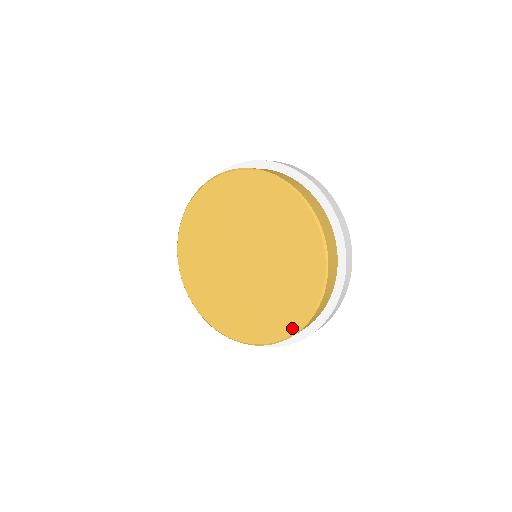
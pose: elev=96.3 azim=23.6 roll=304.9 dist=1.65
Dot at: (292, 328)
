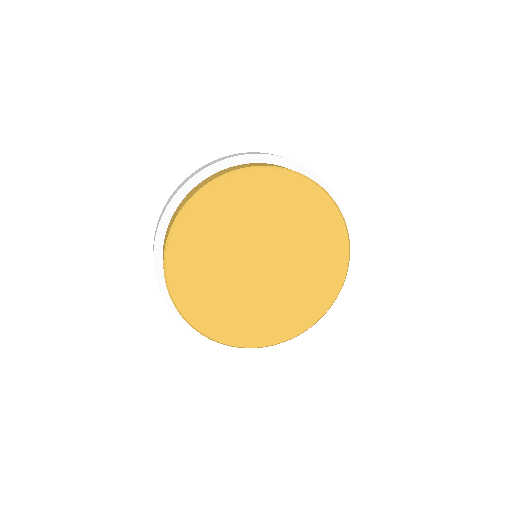
Dot at: (334, 294)
